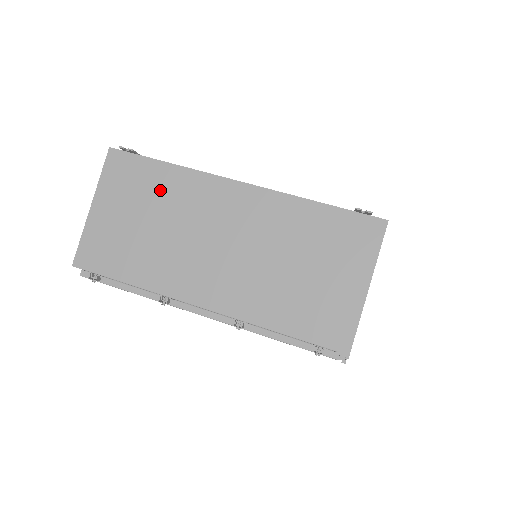
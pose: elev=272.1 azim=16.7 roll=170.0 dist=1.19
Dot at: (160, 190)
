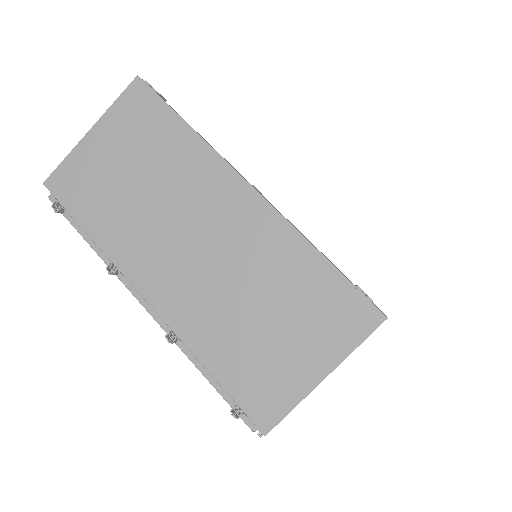
Dot at: (165, 150)
